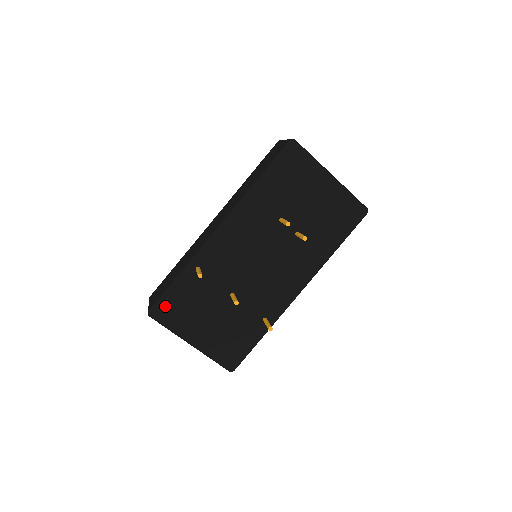
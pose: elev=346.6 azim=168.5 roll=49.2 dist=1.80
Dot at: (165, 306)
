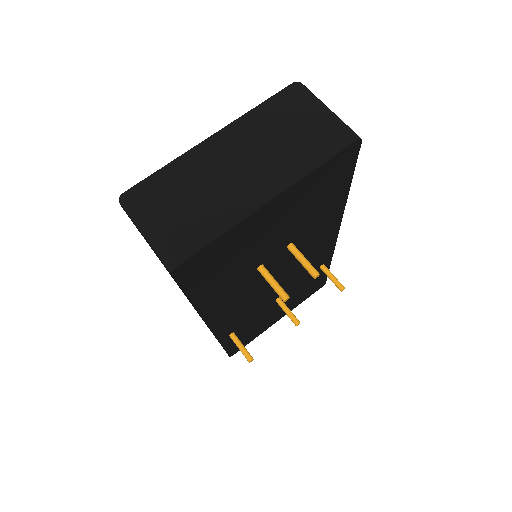
Dot at: (236, 347)
